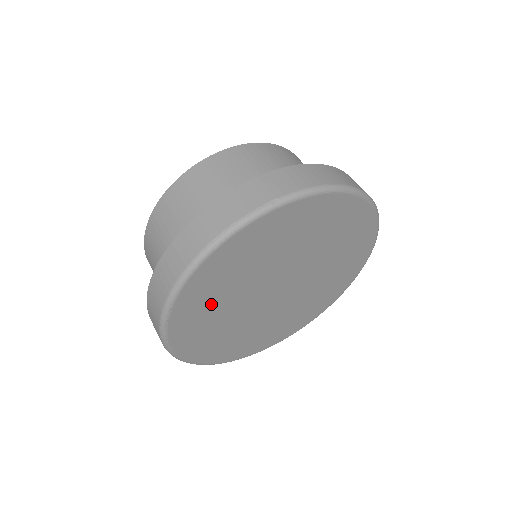
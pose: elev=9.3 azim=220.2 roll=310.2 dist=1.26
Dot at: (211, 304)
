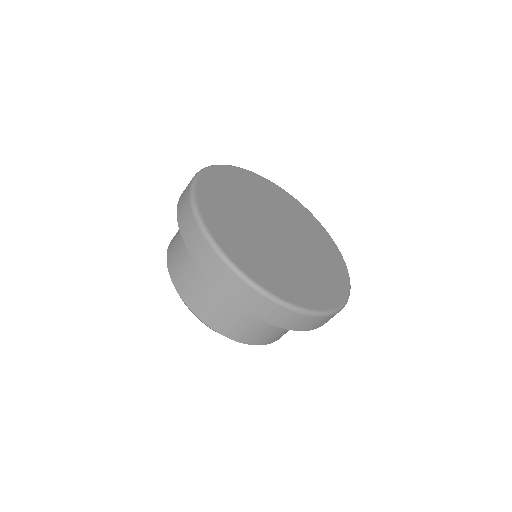
Dot at: (226, 213)
